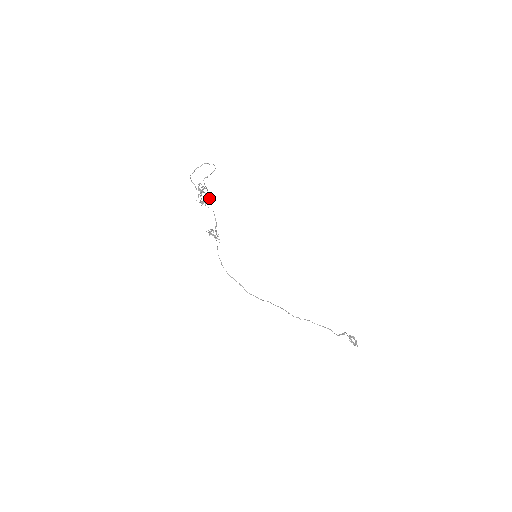
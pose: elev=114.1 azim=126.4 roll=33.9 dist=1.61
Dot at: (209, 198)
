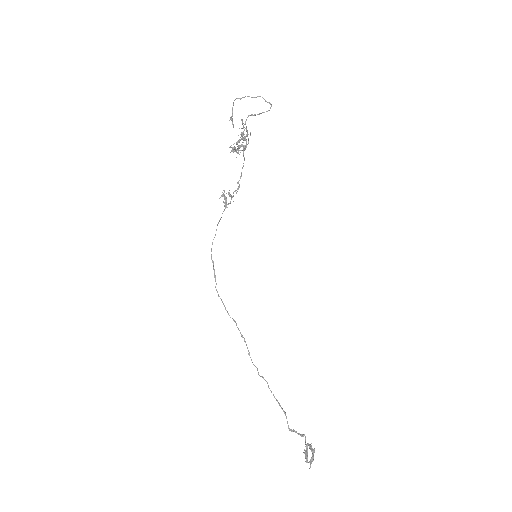
Dot at: (244, 147)
